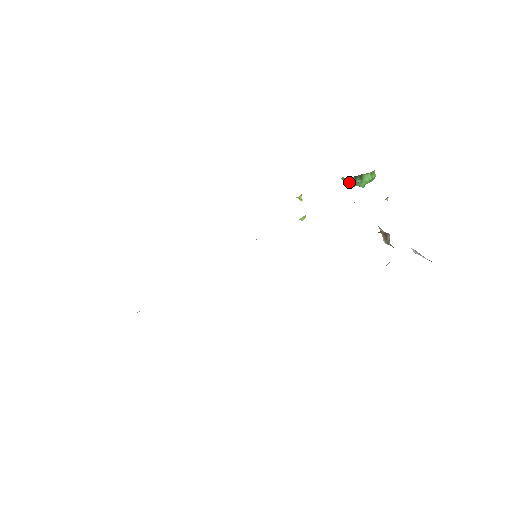
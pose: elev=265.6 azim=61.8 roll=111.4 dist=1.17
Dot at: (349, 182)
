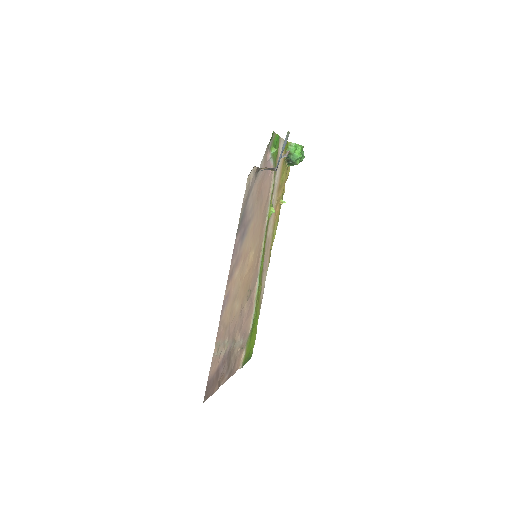
Dot at: (291, 163)
